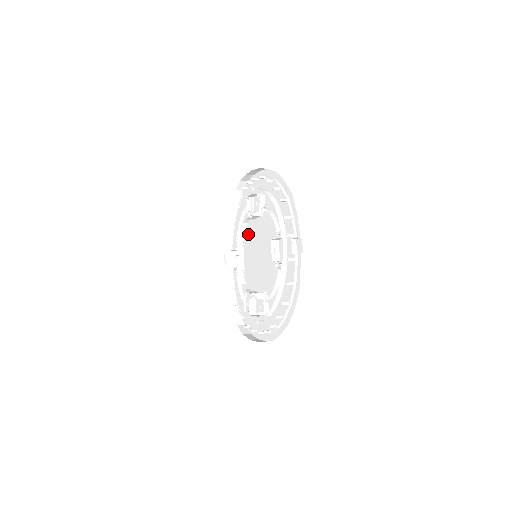
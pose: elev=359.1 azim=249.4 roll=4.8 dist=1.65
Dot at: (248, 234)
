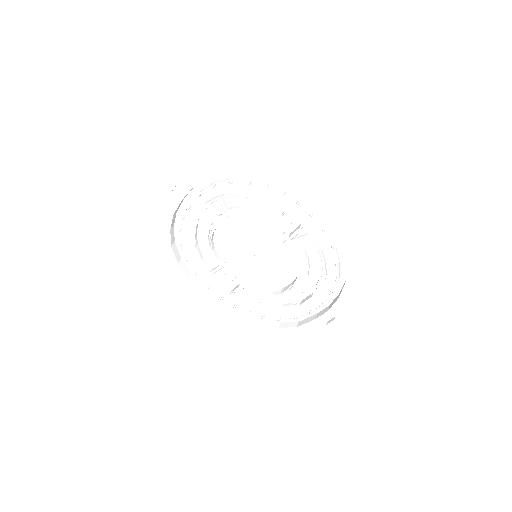
Dot at: (248, 218)
